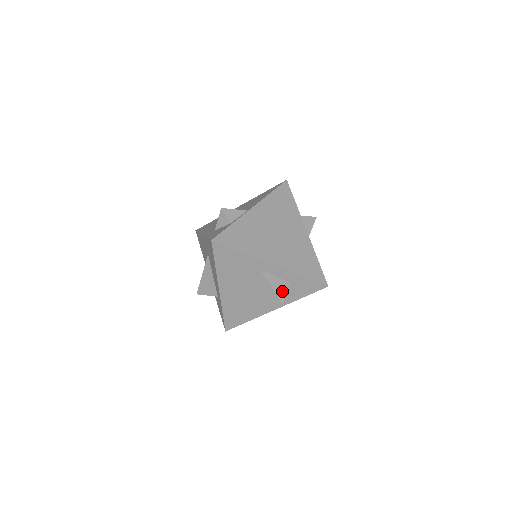
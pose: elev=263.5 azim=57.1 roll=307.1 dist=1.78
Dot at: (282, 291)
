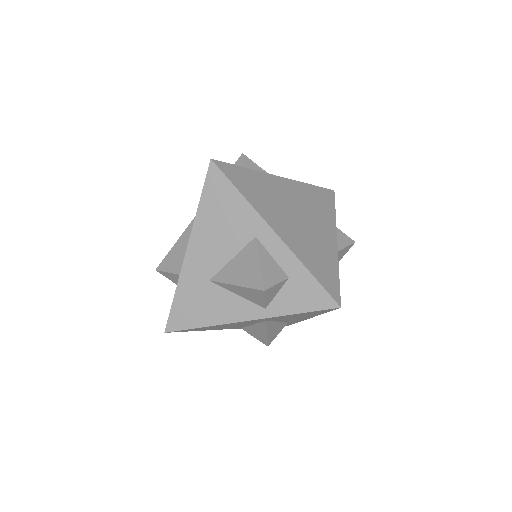
Dot at: (272, 277)
